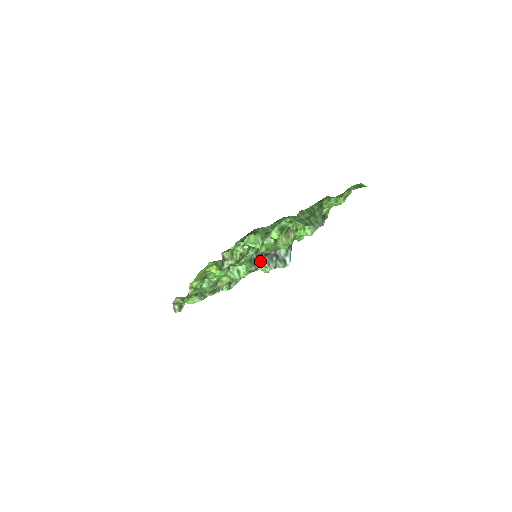
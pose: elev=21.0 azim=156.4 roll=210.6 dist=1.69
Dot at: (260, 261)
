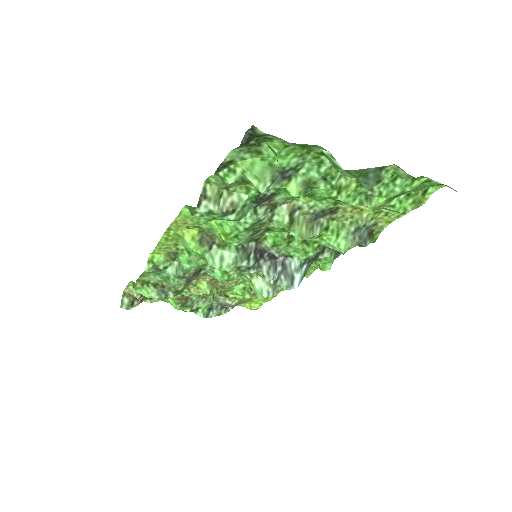
Dot at: (258, 261)
